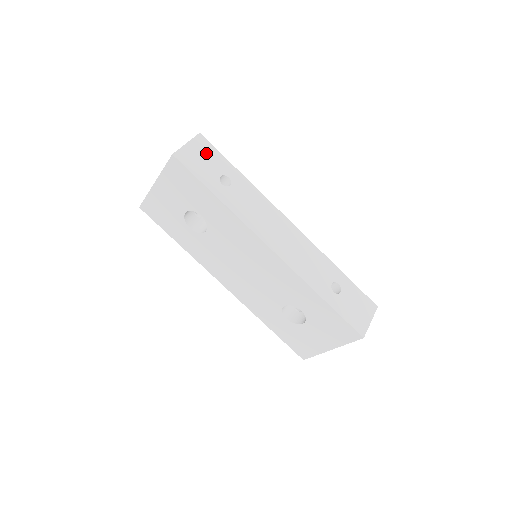
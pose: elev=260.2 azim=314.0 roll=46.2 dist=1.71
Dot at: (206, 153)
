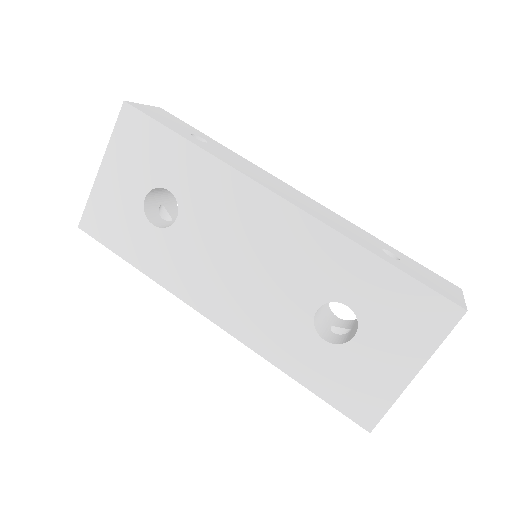
Dot at: (170, 118)
